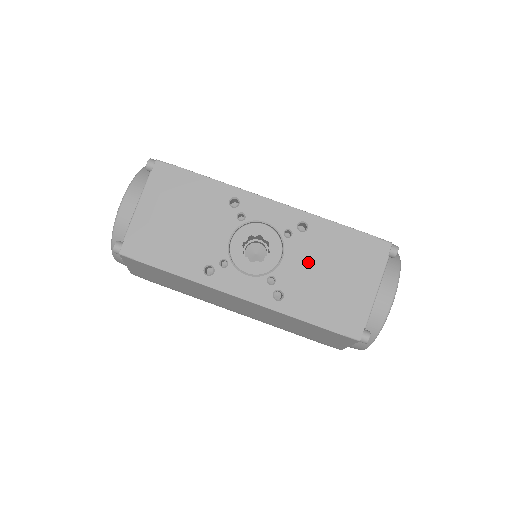
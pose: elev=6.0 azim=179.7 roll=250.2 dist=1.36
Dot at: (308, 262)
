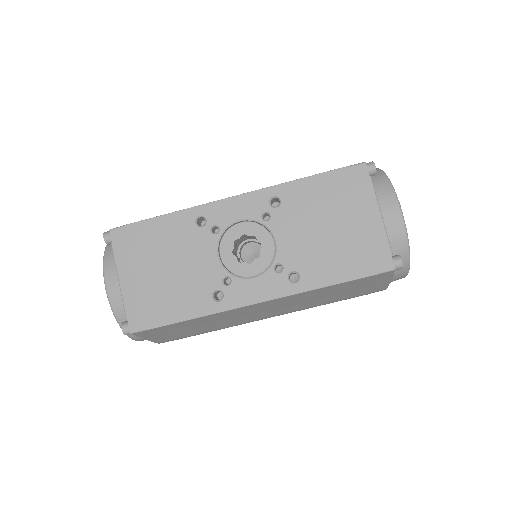
Dot at: (301, 230)
